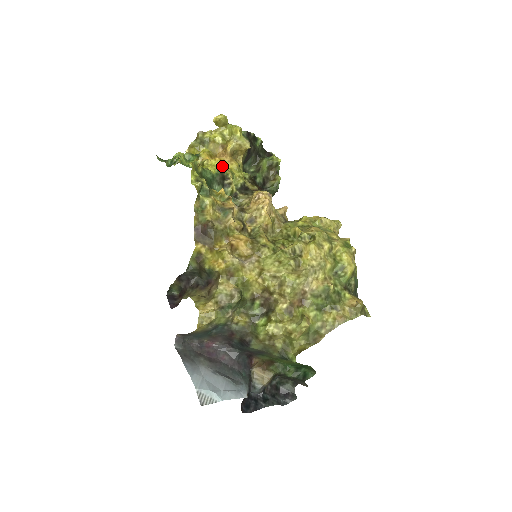
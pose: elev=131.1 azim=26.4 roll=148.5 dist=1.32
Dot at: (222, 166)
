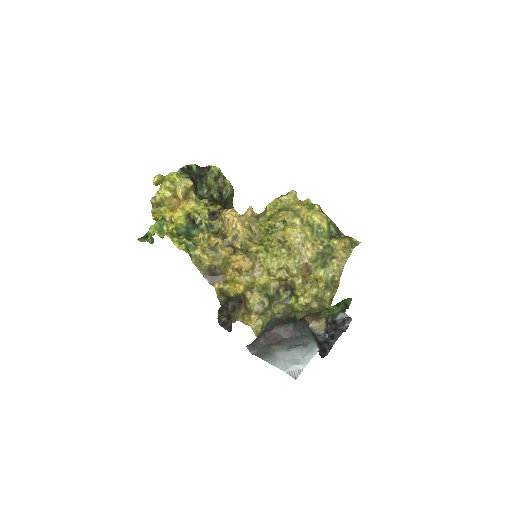
Dot at: (185, 213)
